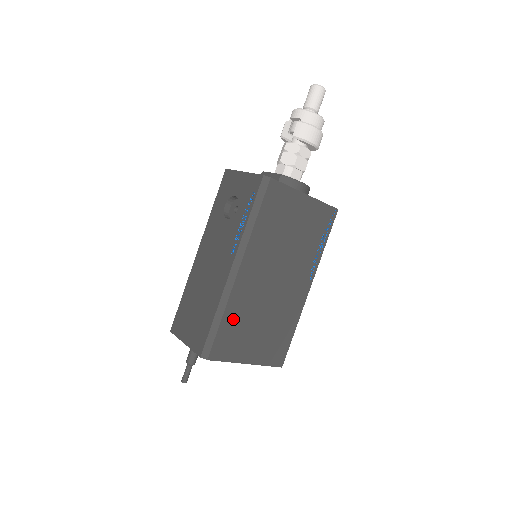
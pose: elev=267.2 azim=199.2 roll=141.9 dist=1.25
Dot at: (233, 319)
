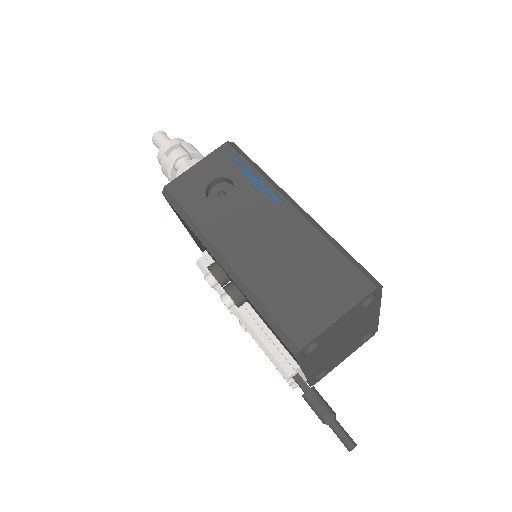
Dot at: occluded
